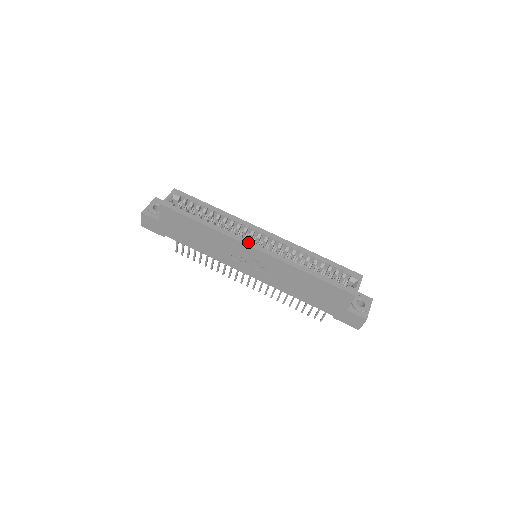
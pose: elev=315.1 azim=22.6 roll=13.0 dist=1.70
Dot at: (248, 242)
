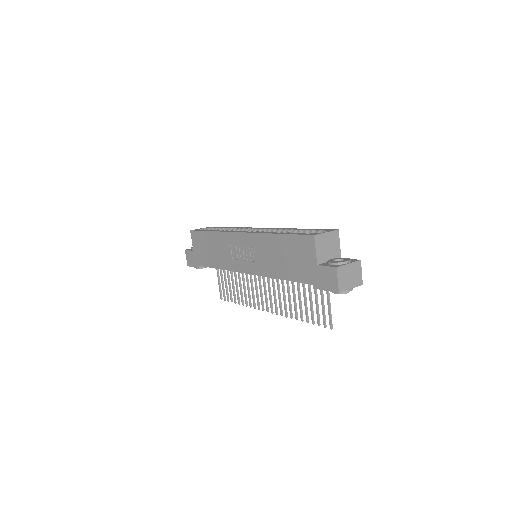
Dot at: (238, 231)
